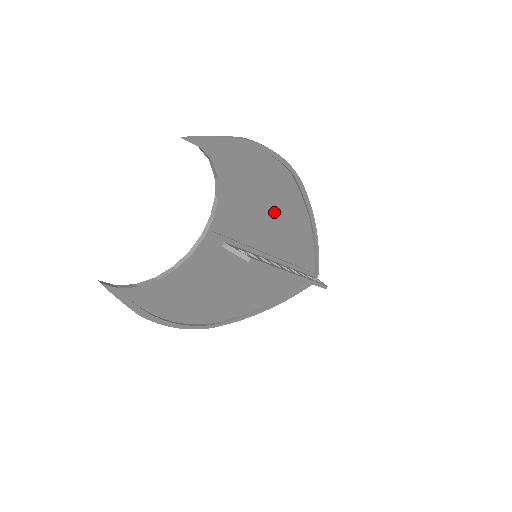
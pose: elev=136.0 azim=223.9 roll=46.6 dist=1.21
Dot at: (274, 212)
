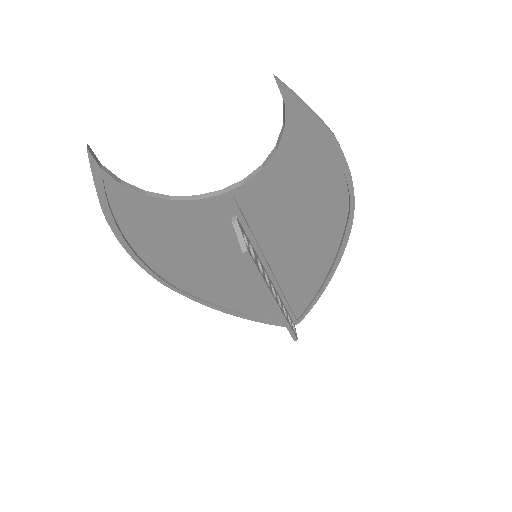
Dot at: (305, 230)
